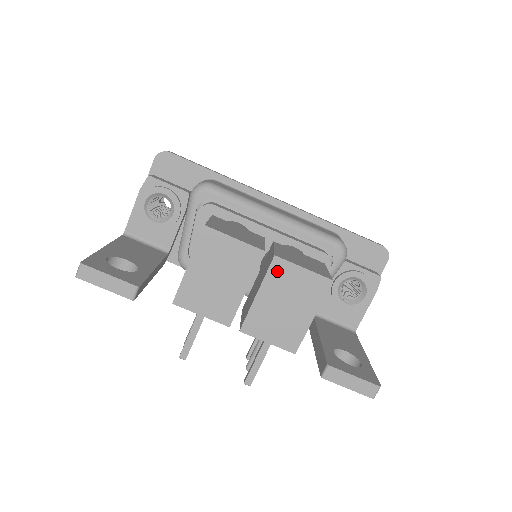
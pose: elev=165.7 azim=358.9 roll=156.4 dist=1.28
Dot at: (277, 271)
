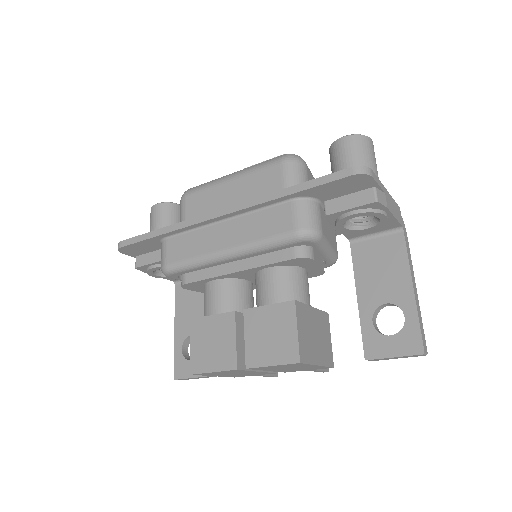
Dot at: (260, 369)
